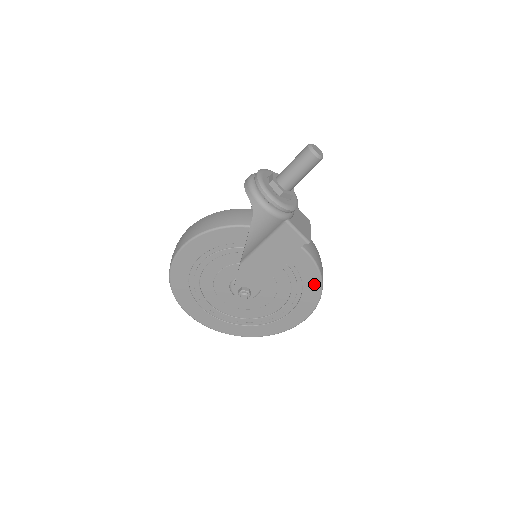
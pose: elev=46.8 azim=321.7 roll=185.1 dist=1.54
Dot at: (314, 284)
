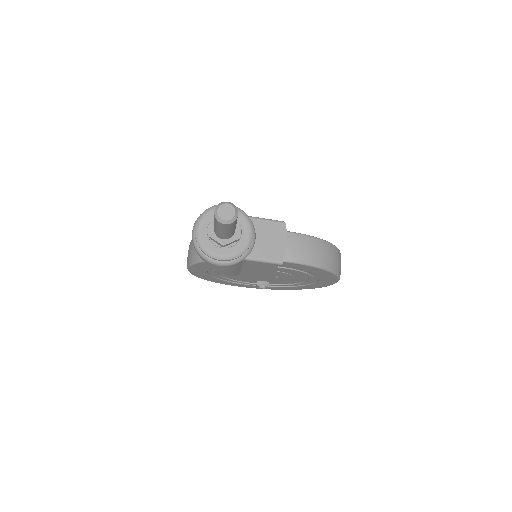
Dot at: (320, 271)
